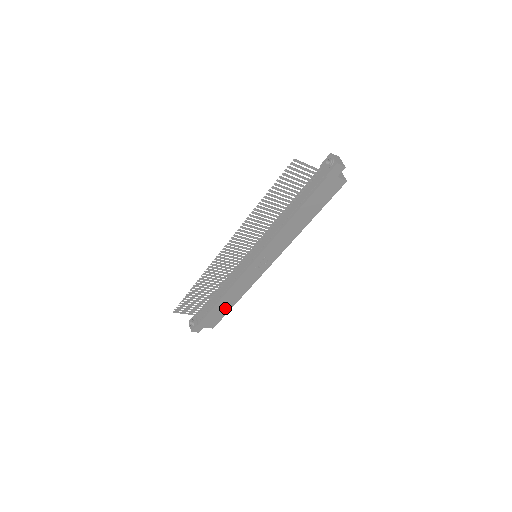
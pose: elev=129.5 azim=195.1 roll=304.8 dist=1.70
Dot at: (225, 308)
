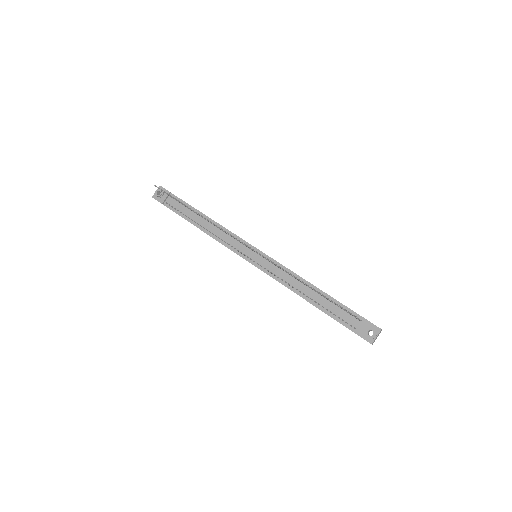
Dot at: occluded
